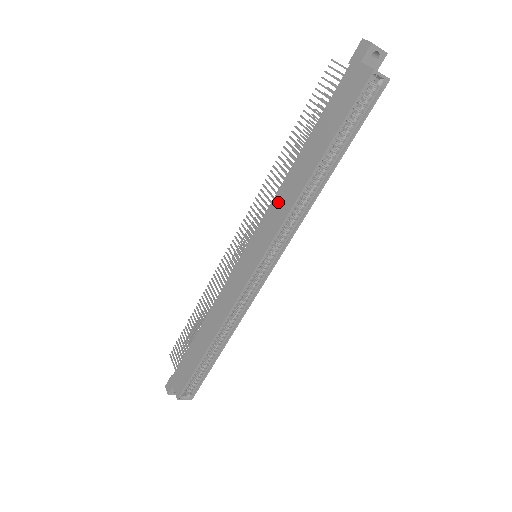
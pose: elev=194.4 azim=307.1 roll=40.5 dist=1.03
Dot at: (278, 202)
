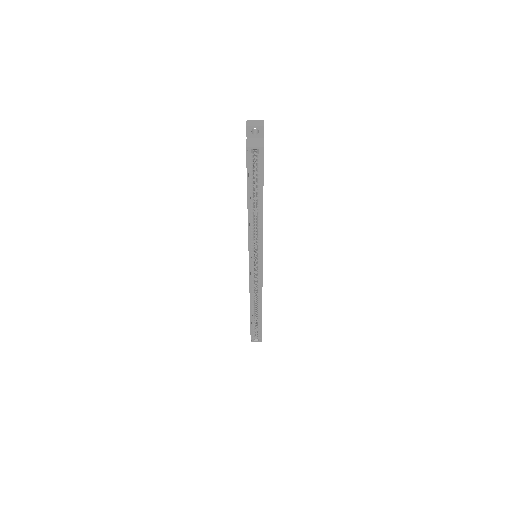
Dot at: occluded
